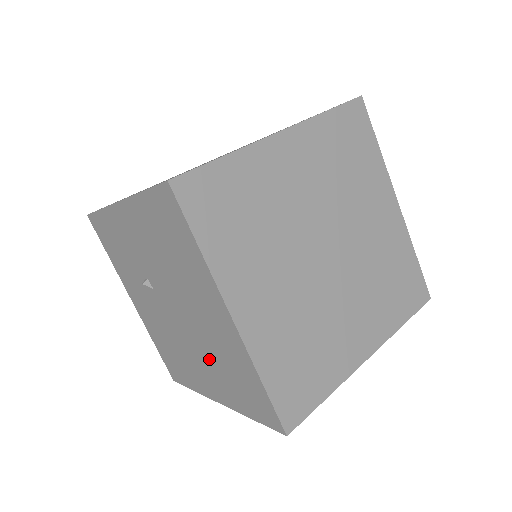
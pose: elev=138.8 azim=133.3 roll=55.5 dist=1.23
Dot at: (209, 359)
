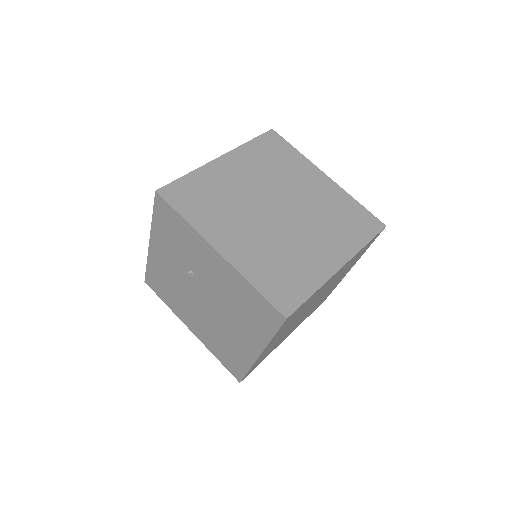
Dot at: (210, 329)
